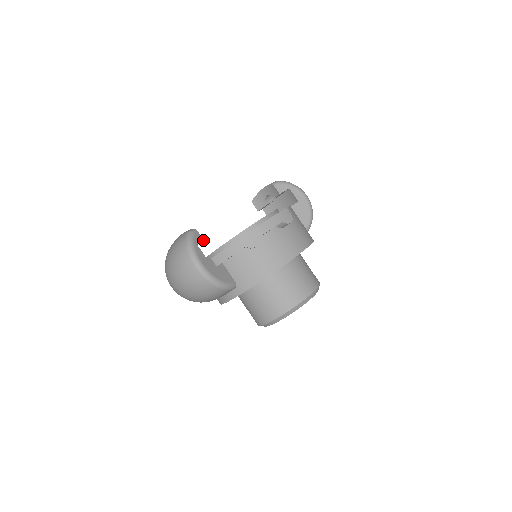
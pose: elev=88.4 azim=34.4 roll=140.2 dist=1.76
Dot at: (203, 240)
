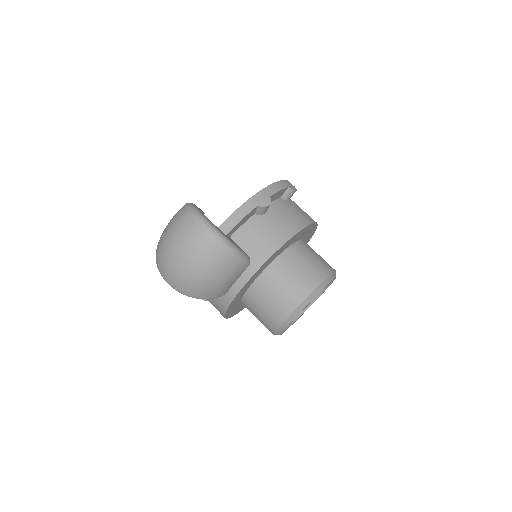
Dot at: (204, 213)
